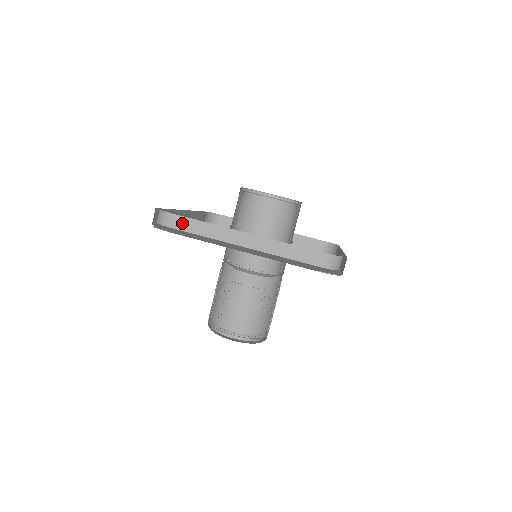
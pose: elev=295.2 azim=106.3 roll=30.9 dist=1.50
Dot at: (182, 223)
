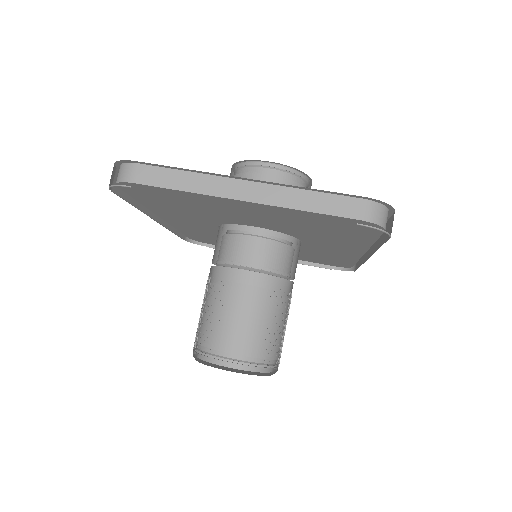
Dot at: (152, 175)
